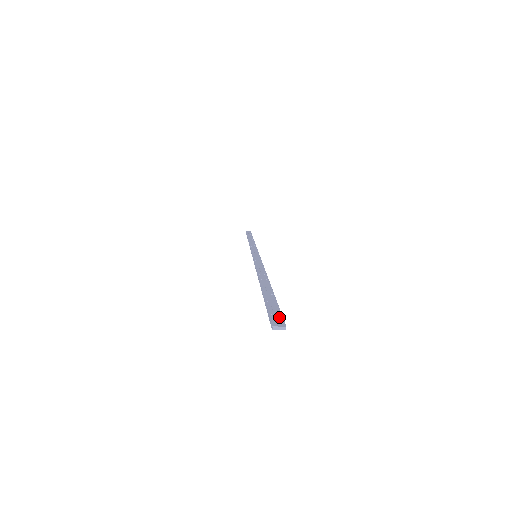
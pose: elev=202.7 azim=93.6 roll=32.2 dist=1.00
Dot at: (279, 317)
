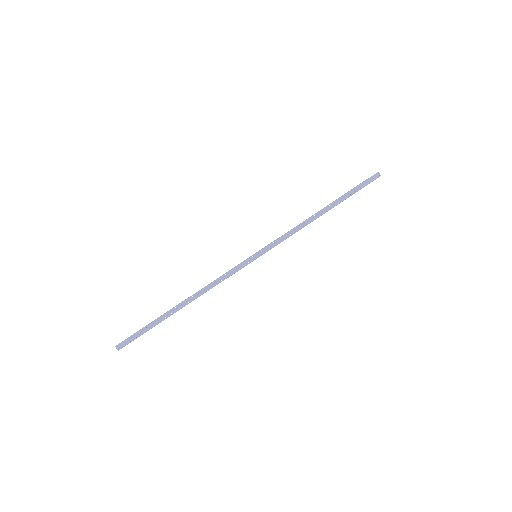
Dot at: (371, 180)
